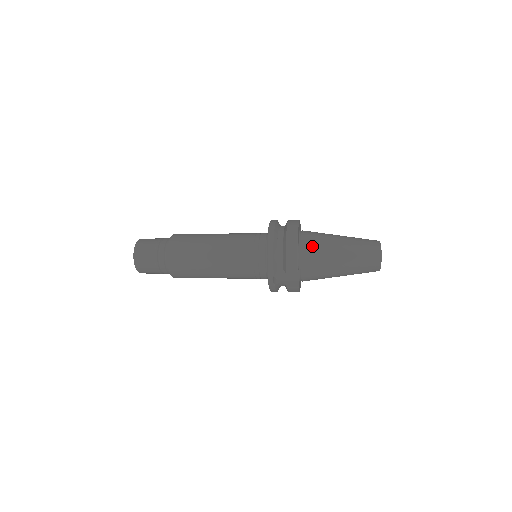
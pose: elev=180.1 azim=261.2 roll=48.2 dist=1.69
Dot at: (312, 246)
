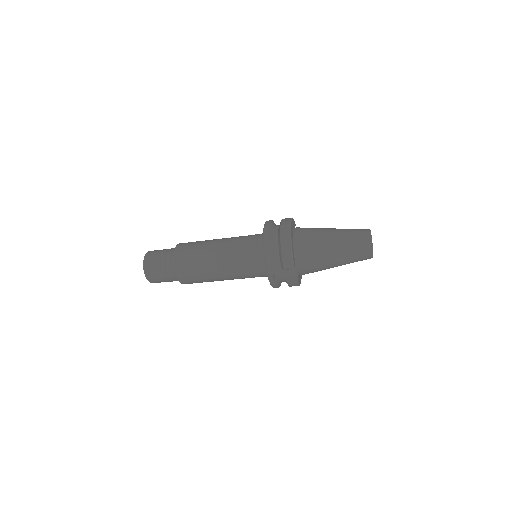
Dot at: (306, 242)
